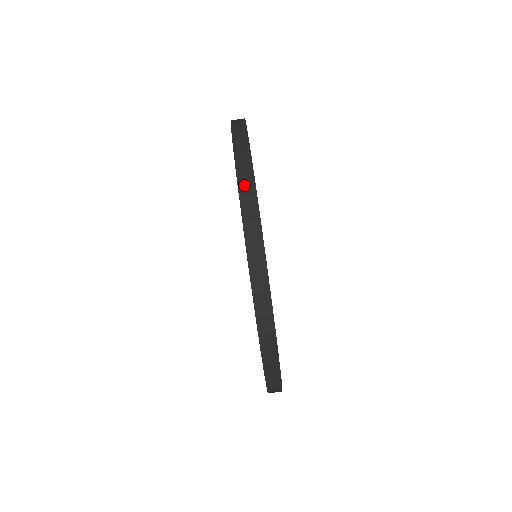
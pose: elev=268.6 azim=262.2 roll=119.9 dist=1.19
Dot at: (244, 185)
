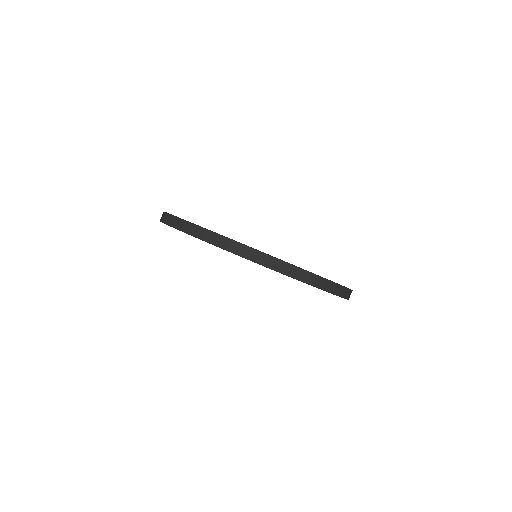
Dot at: (221, 243)
